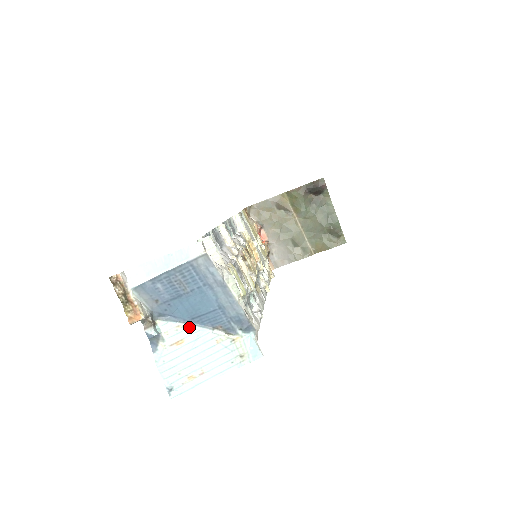
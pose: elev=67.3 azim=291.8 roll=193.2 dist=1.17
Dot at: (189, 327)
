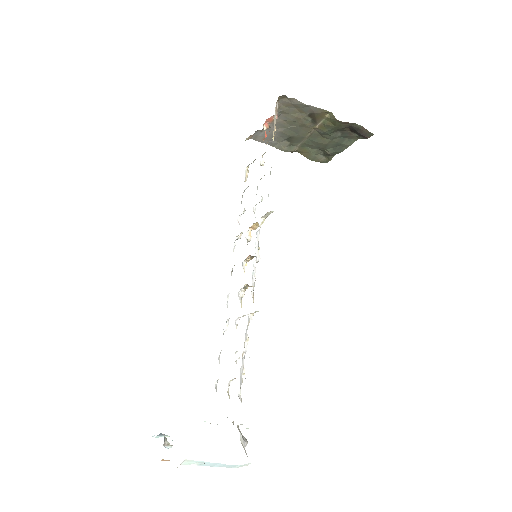
Dot at: occluded
